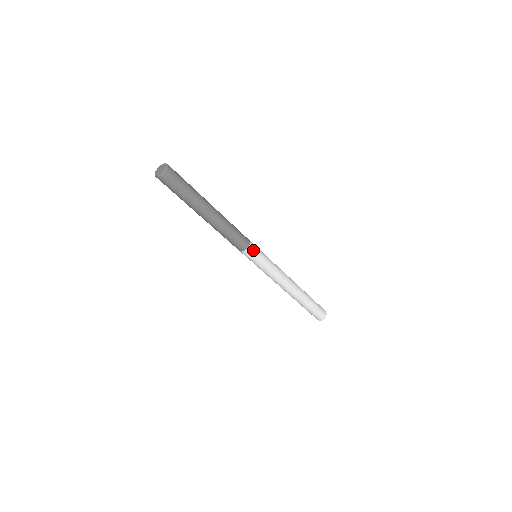
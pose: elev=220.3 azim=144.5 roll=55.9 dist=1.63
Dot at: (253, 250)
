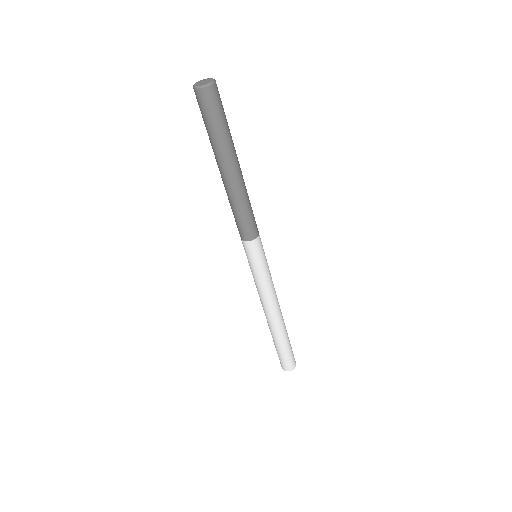
Dot at: (252, 248)
